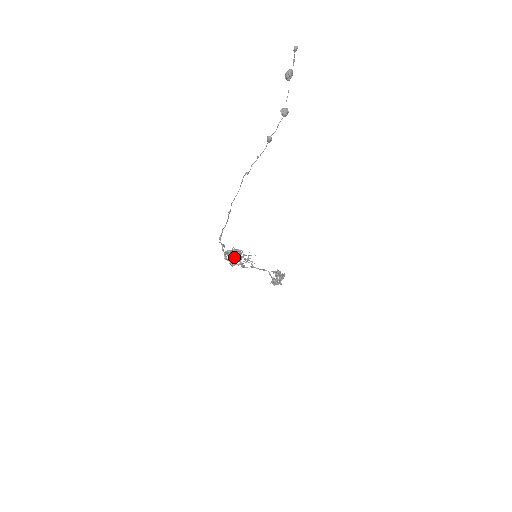
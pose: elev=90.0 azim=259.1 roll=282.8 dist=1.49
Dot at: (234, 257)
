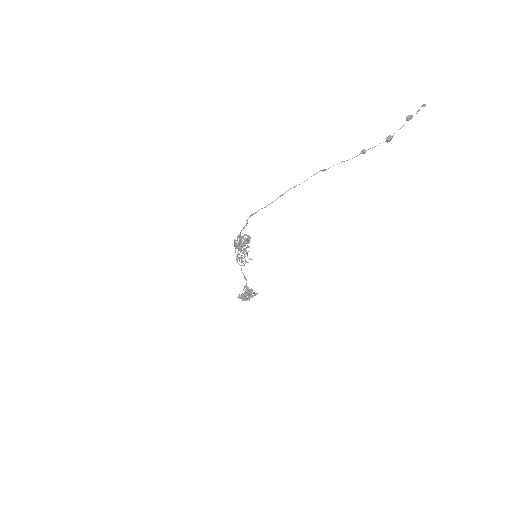
Dot at: (237, 247)
